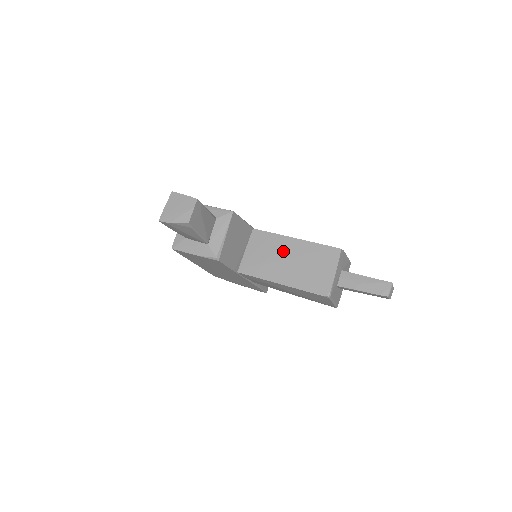
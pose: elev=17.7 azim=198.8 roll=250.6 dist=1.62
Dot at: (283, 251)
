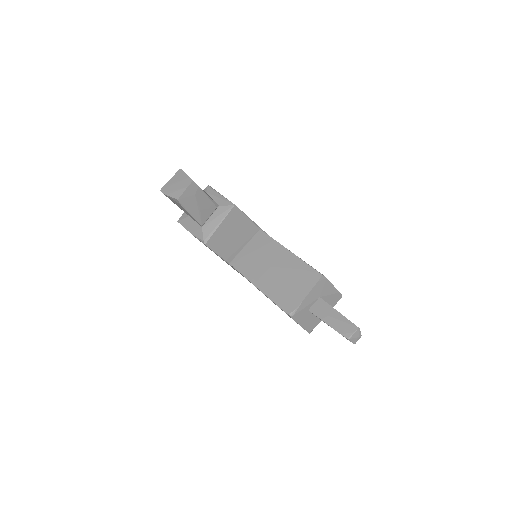
Dot at: (273, 258)
